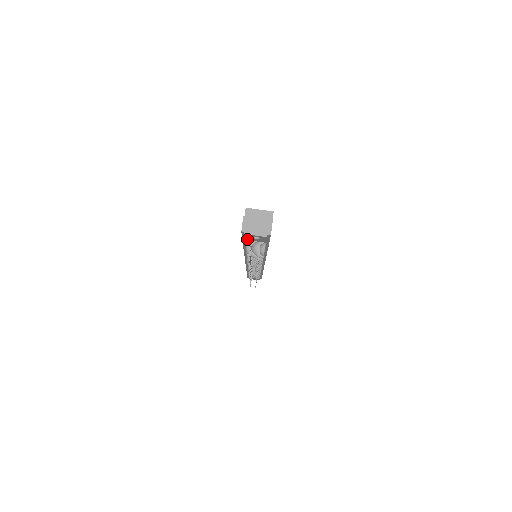
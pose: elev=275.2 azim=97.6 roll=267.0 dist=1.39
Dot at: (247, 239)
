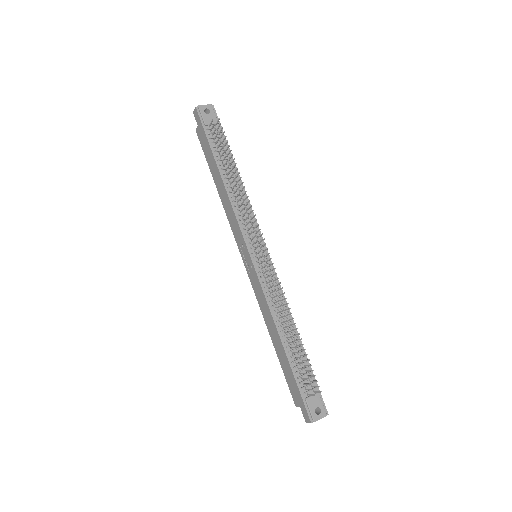
Dot at: (205, 122)
